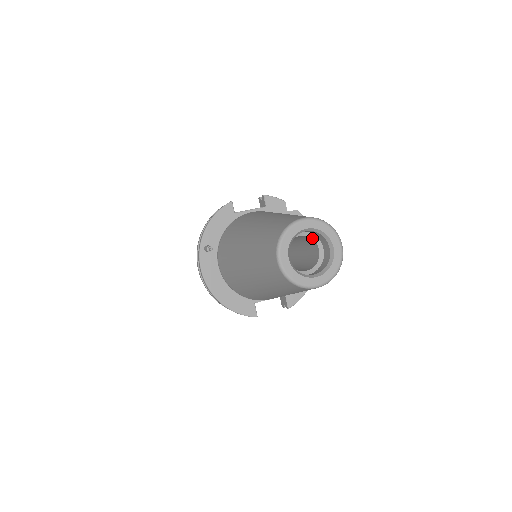
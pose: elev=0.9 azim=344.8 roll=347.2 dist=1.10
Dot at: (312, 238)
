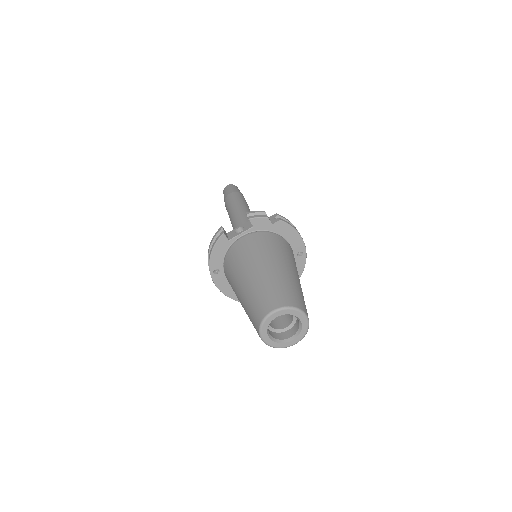
Dot at: occluded
